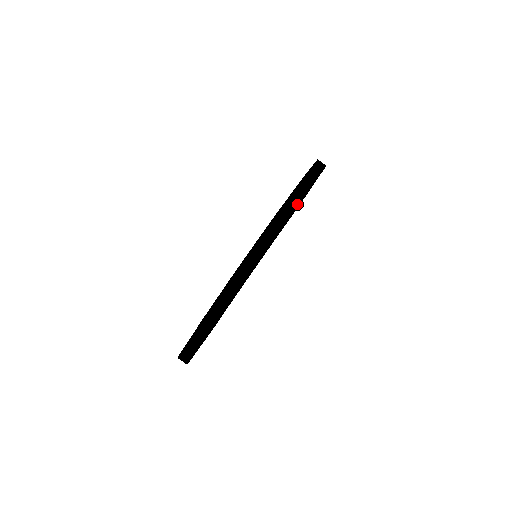
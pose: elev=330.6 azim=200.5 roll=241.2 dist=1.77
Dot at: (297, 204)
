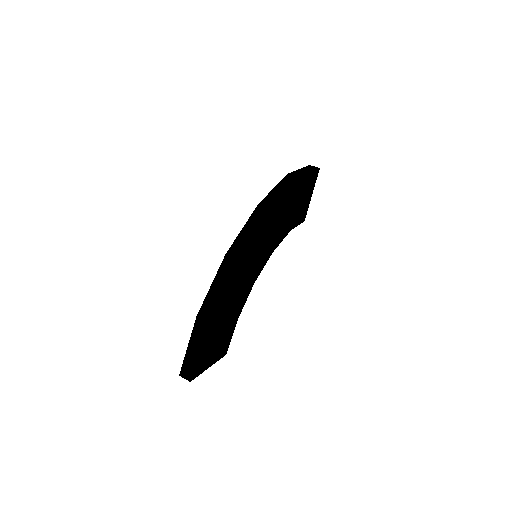
Dot at: (286, 189)
